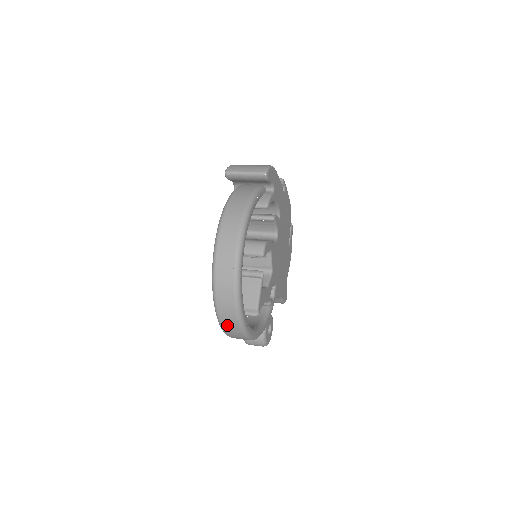
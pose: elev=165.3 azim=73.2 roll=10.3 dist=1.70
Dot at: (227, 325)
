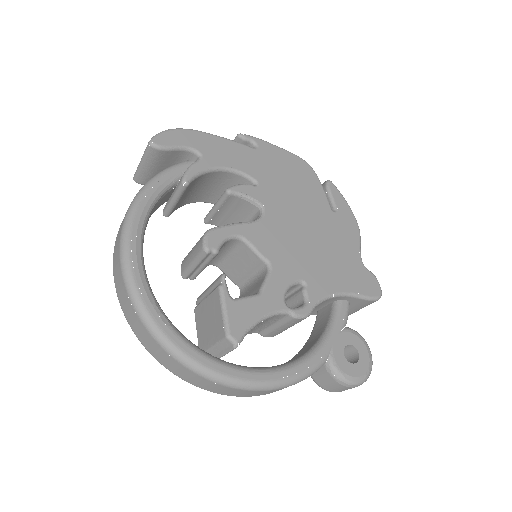
Dot at: (196, 382)
